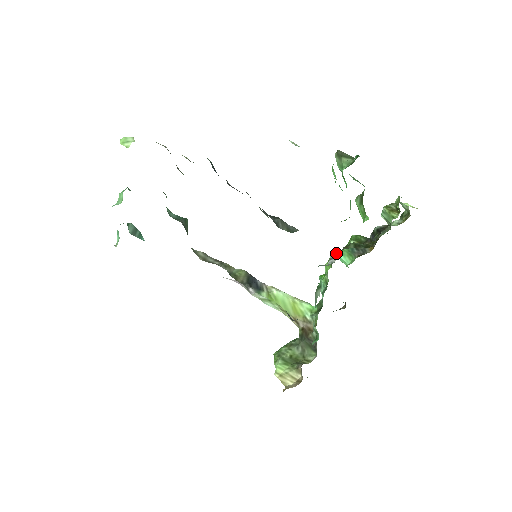
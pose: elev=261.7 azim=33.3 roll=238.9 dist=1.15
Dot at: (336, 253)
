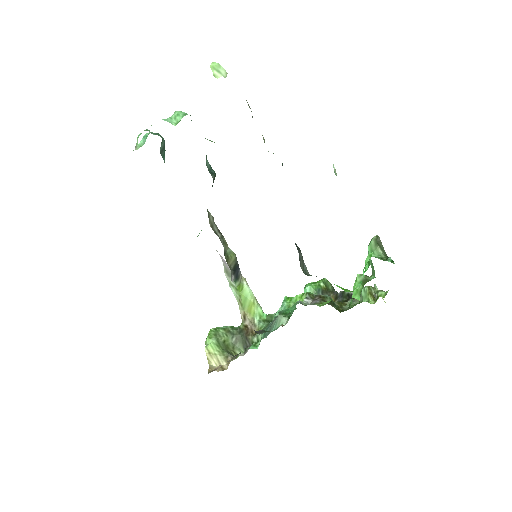
Dot at: (312, 294)
